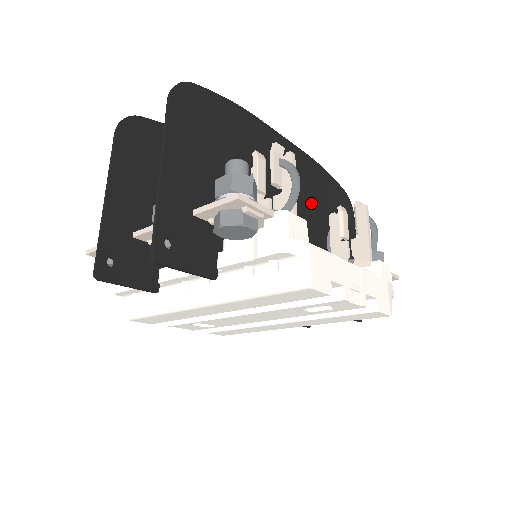
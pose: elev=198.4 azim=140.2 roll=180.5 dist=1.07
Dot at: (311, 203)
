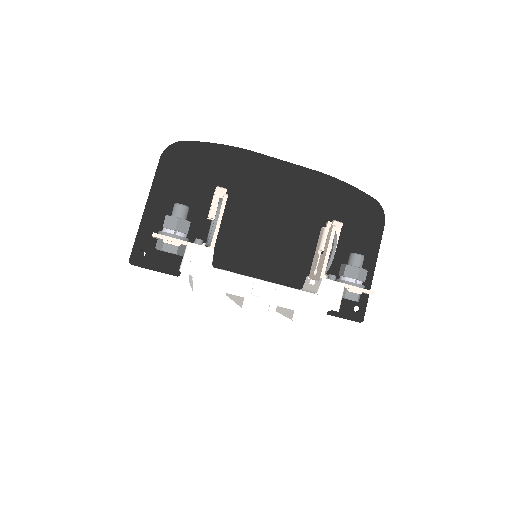
Dot at: (310, 216)
